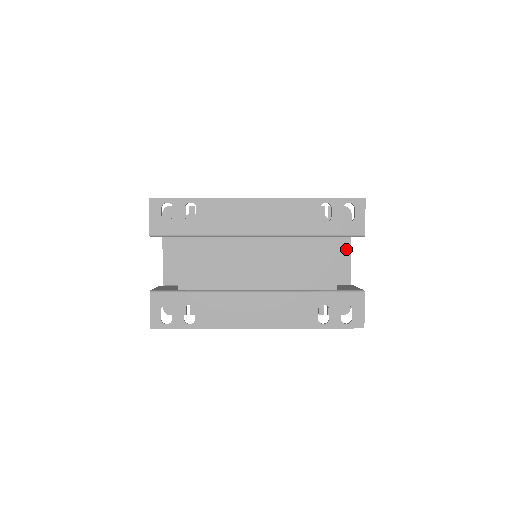
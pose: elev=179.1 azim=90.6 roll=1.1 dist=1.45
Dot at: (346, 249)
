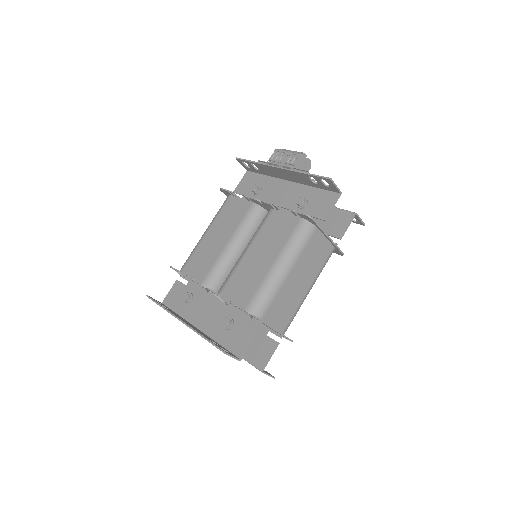
Dot at: (266, 325)
